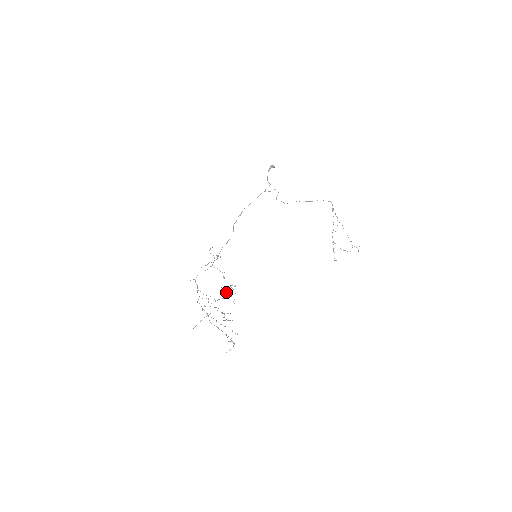
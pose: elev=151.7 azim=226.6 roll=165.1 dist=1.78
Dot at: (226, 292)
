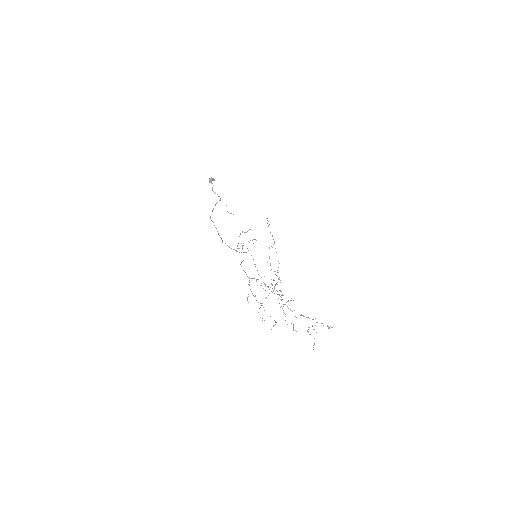
Dot at: occluded
